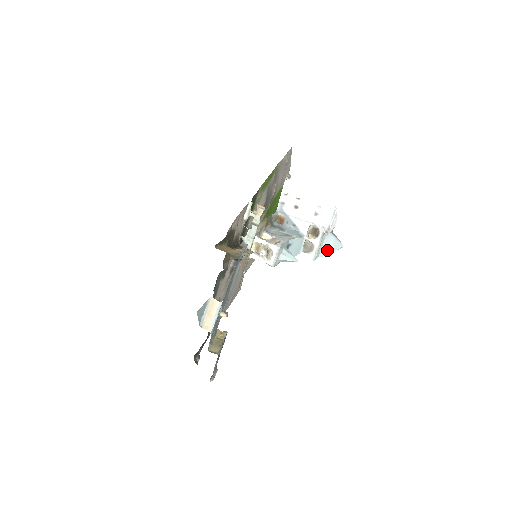
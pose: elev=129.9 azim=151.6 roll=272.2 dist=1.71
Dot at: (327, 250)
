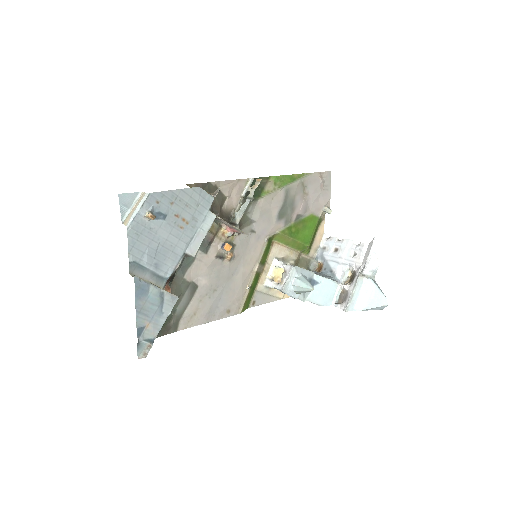
Dot at: (365, 303)
